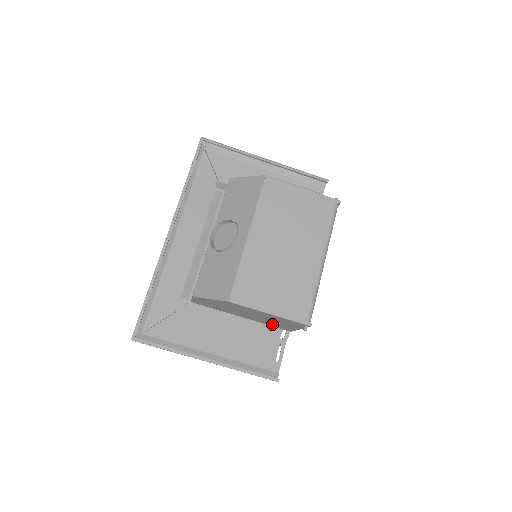
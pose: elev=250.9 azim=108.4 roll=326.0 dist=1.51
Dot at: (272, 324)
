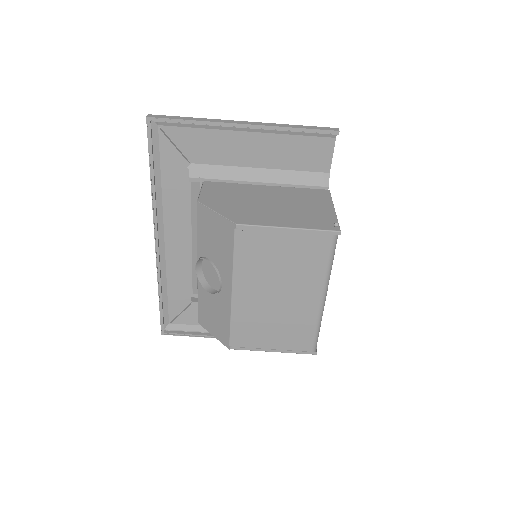
Dot at: occluded
